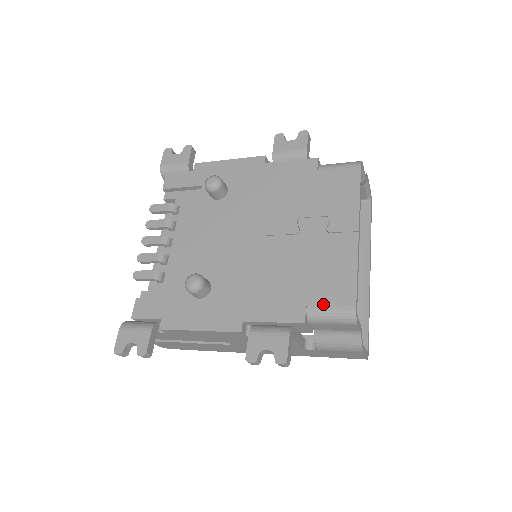
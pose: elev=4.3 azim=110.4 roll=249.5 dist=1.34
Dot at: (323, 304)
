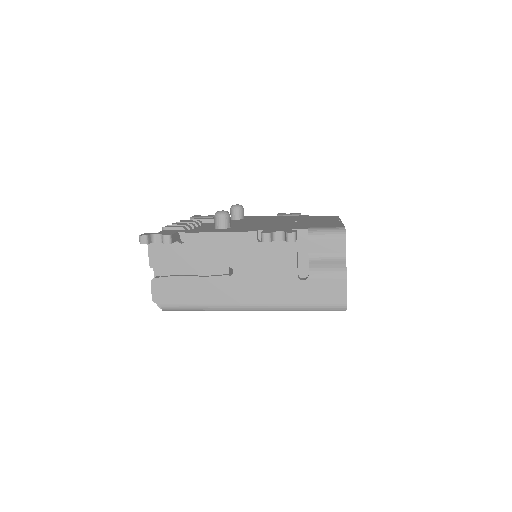
Dot at: (321, 227)
